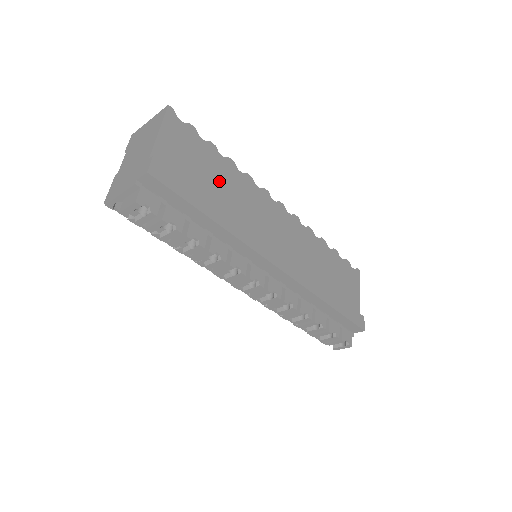
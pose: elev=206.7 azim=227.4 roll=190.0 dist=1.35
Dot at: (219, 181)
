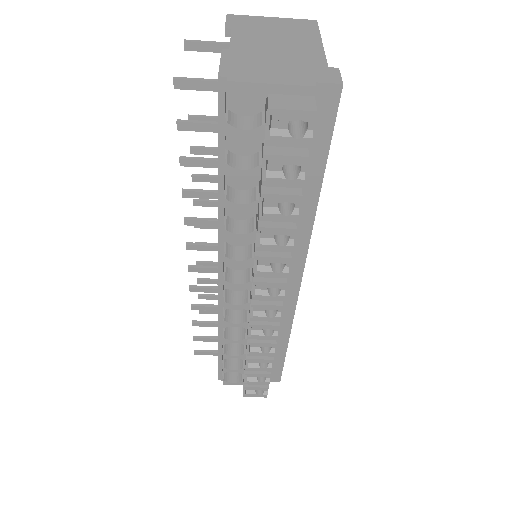
Dot at: occluded
